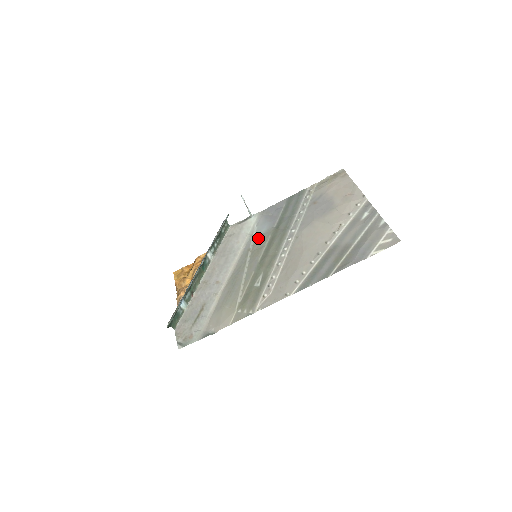
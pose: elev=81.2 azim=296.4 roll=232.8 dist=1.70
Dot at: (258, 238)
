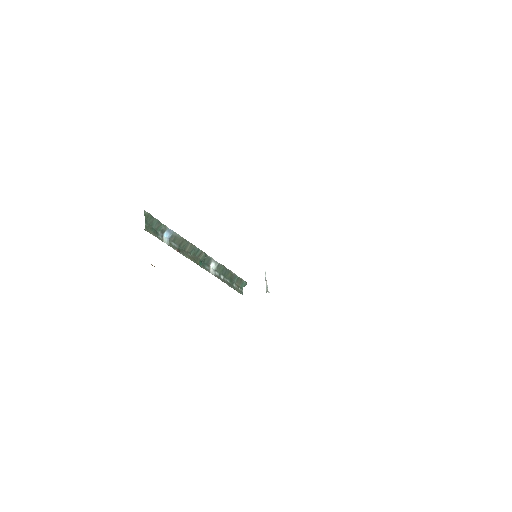
Dot at: occluded
